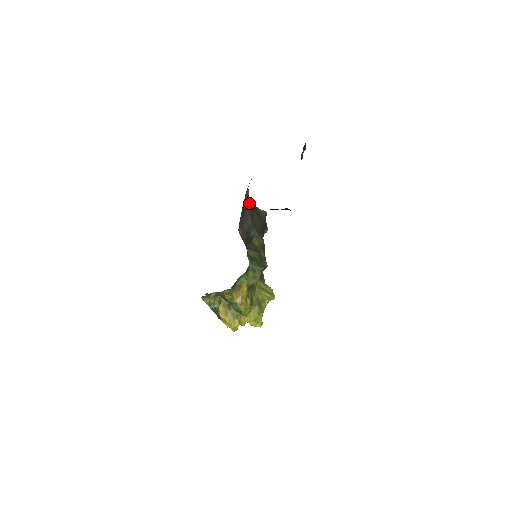
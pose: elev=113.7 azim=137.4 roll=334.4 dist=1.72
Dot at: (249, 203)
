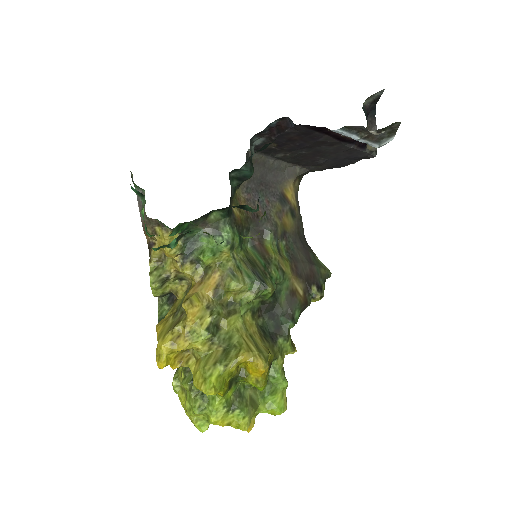
Dot at: (288, 207)
